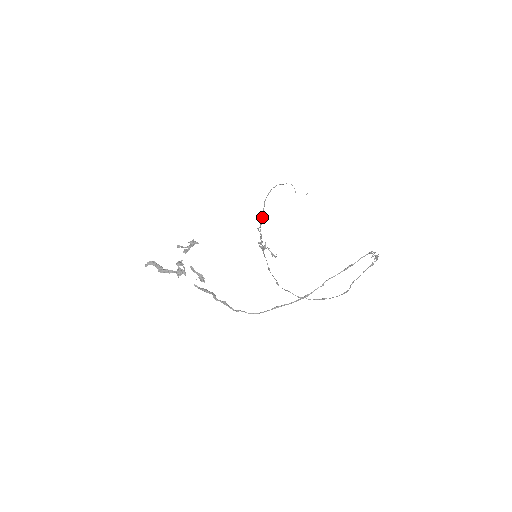
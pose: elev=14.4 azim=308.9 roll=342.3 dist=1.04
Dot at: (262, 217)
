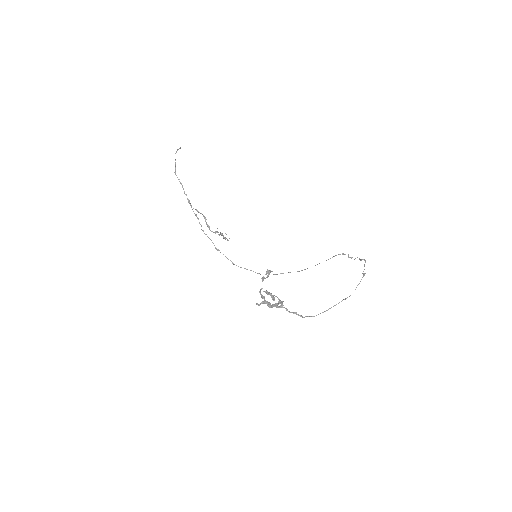
Dot at: occluded
